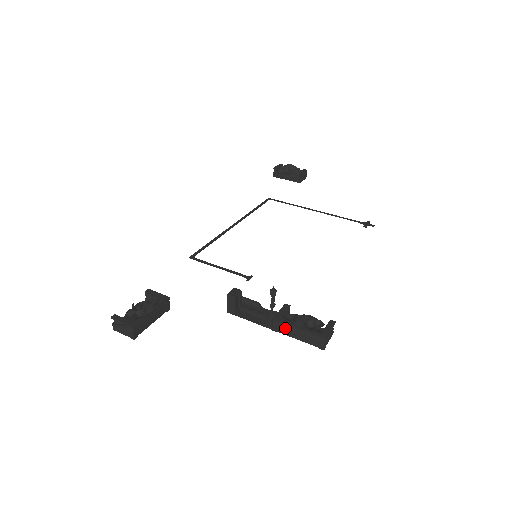
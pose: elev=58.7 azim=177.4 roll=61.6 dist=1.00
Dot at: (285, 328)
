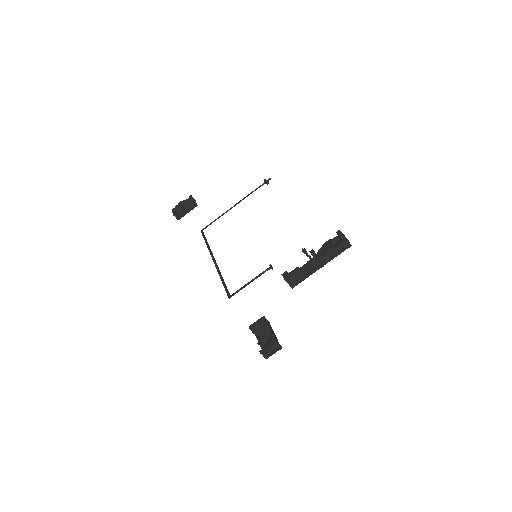
Dot at: (326, 259)
